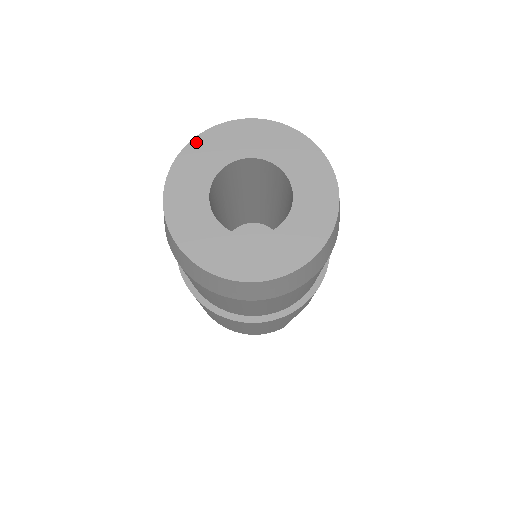
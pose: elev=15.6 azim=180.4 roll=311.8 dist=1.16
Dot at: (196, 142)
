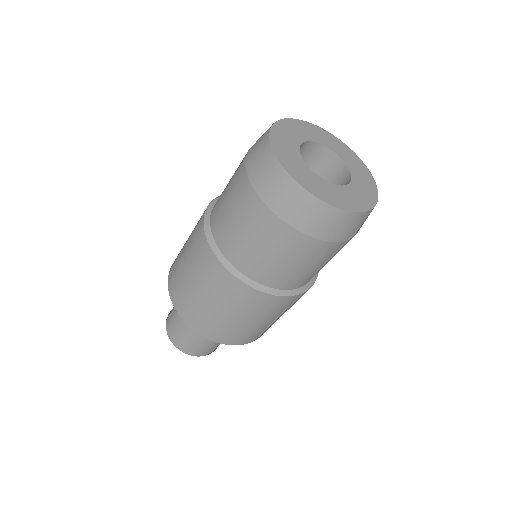
Dot at: (274, 129)
